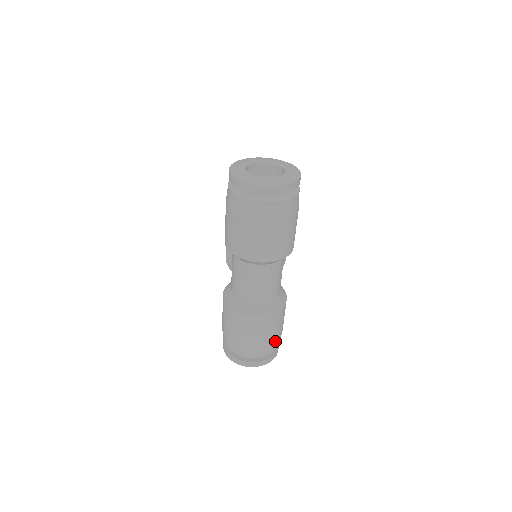
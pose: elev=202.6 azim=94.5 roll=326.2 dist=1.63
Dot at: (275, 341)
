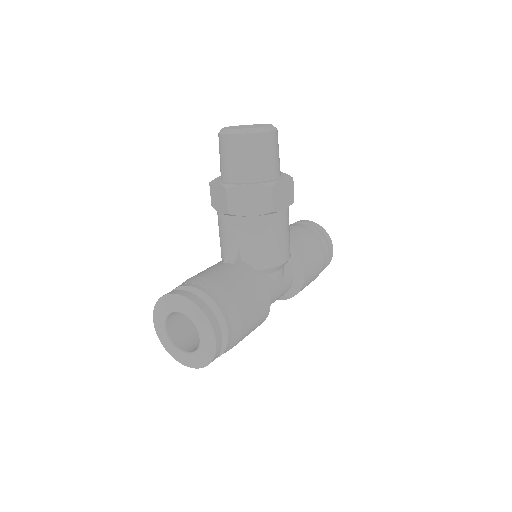
Dot at: (314, 279)
